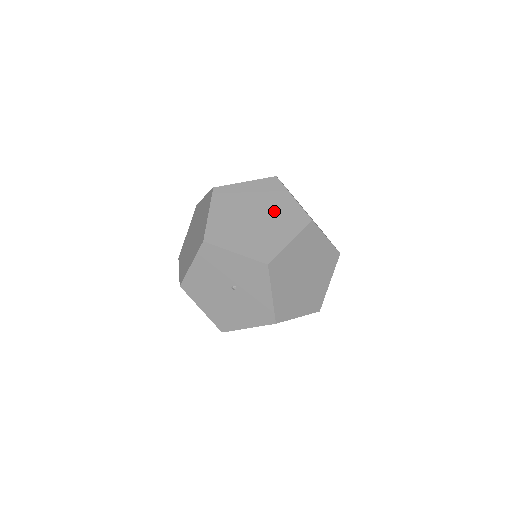
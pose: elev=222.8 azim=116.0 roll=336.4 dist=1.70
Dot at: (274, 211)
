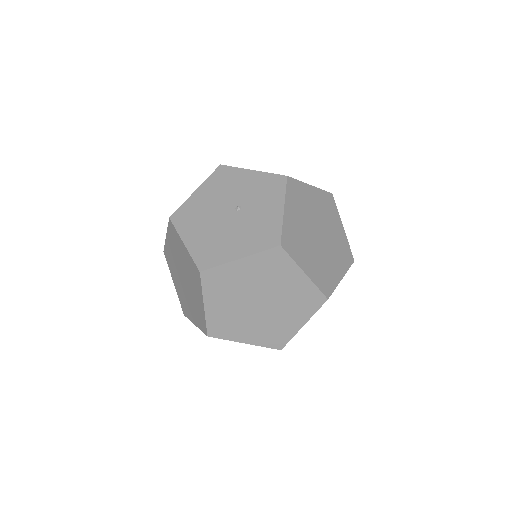
Dot at: occluded
